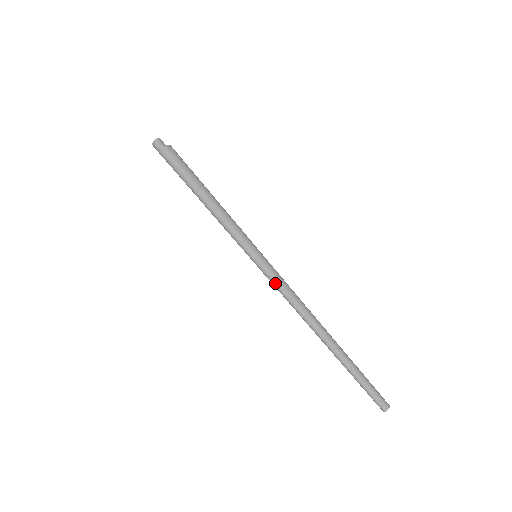
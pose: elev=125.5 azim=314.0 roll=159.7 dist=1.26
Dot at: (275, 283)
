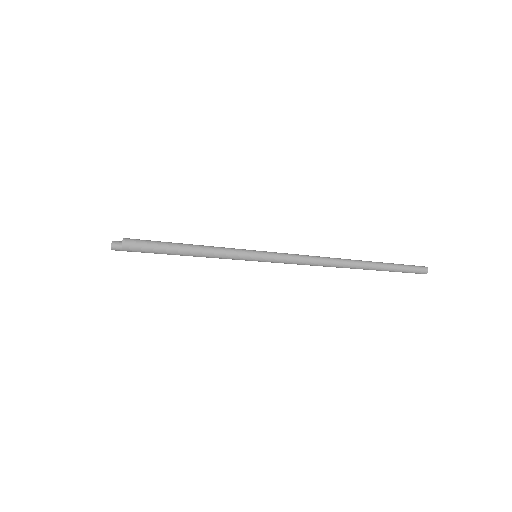
Dot at: (285, 263)
